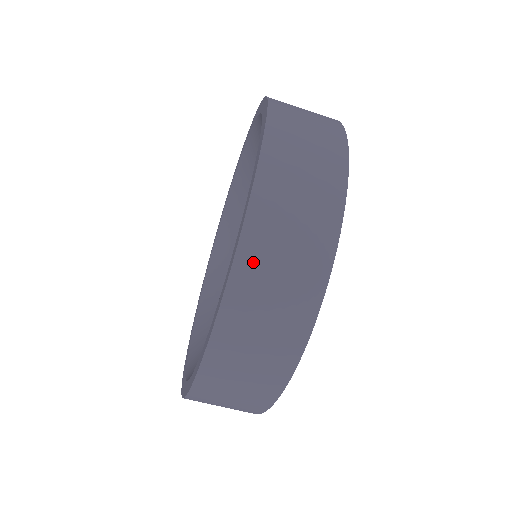
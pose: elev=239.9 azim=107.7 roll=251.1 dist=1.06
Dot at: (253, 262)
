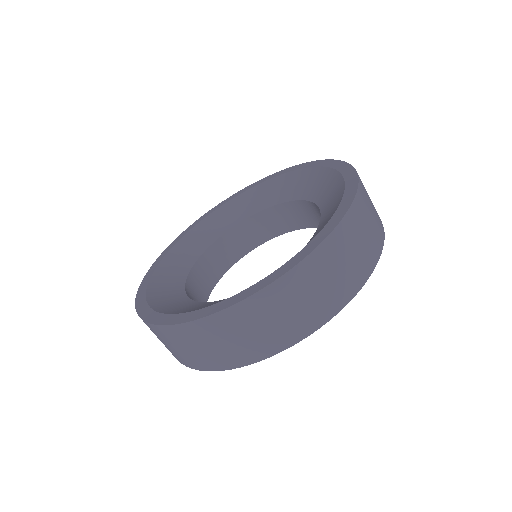
Dot at: (346, 234)
